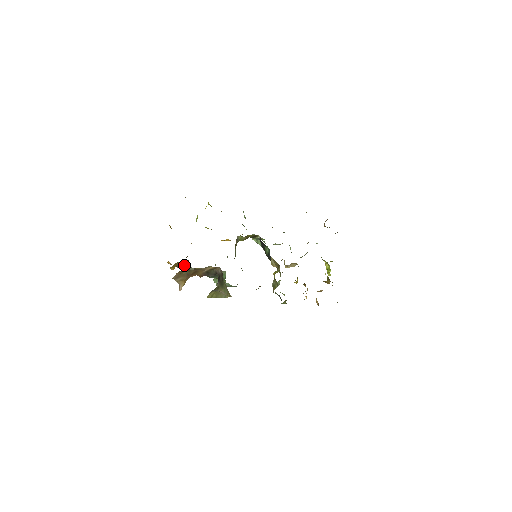
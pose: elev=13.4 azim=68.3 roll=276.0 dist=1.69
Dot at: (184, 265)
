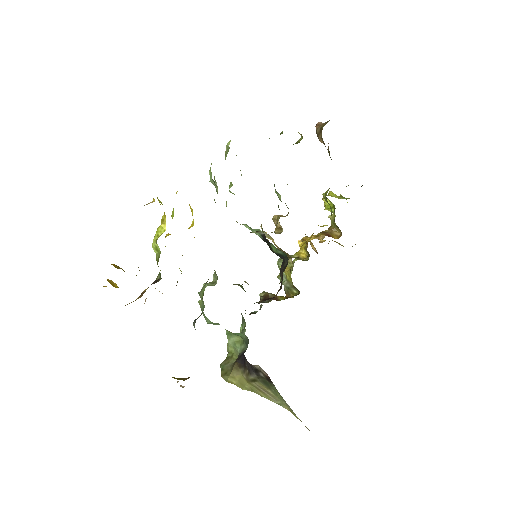
Dot at: occluded
